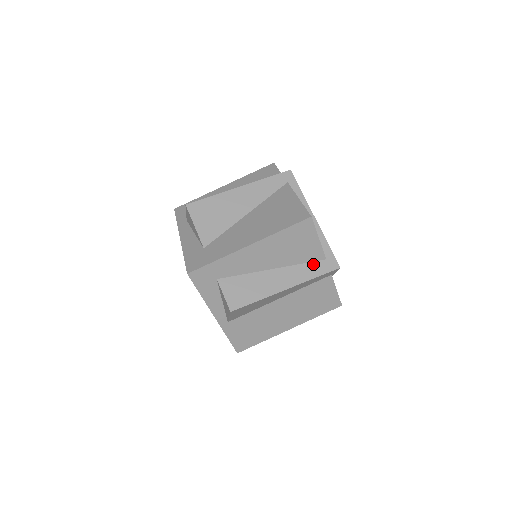
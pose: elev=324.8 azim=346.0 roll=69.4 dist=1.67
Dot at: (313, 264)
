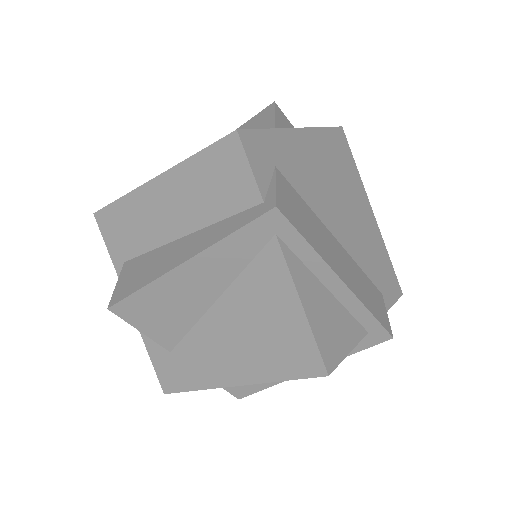
Dot at: occluded
